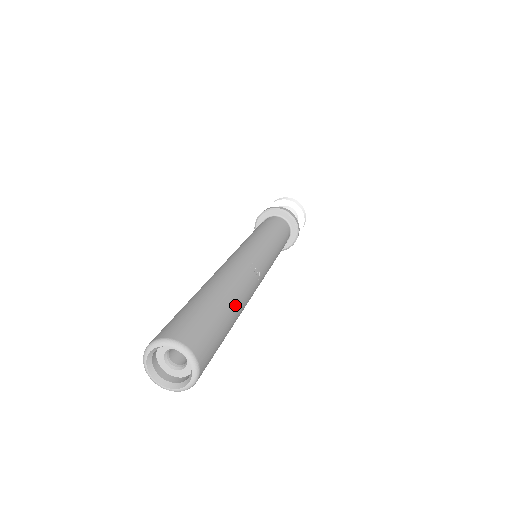
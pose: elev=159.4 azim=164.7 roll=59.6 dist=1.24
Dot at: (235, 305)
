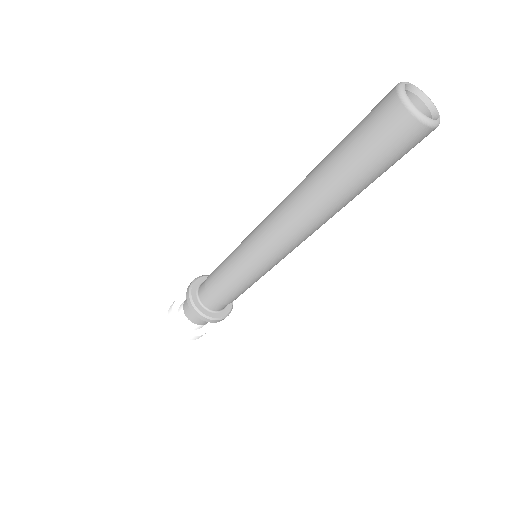
Dot at: occluded
